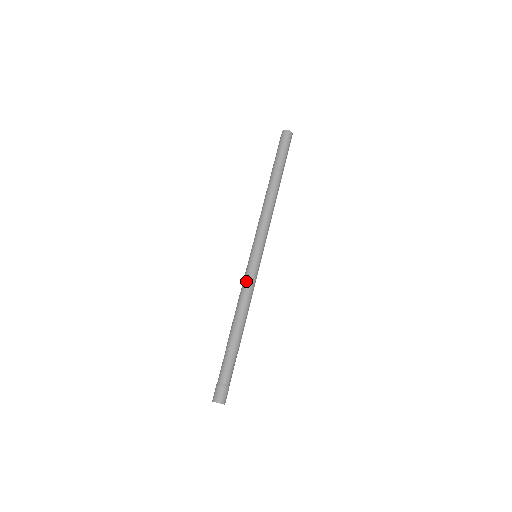
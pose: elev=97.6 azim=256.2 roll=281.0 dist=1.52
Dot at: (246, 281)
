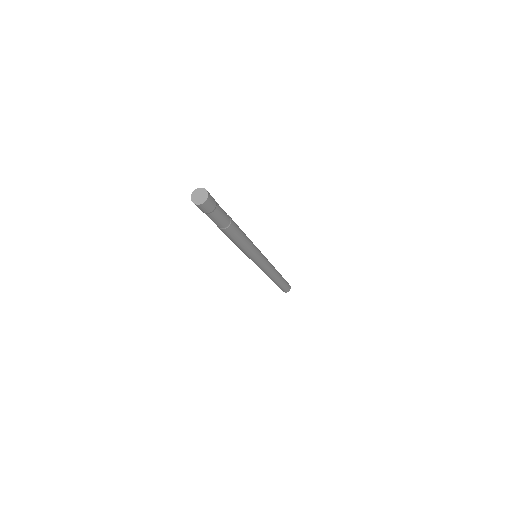
Dot at: occluded
